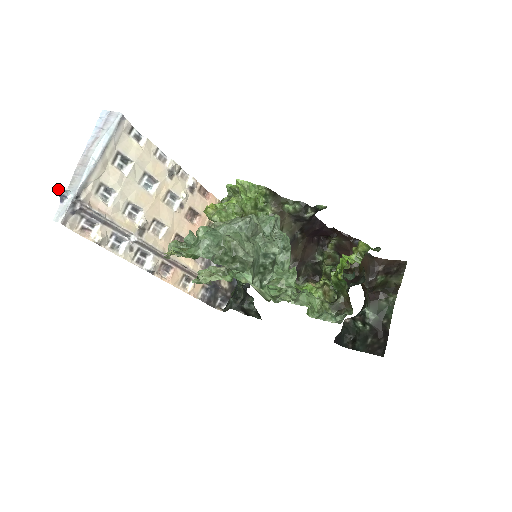
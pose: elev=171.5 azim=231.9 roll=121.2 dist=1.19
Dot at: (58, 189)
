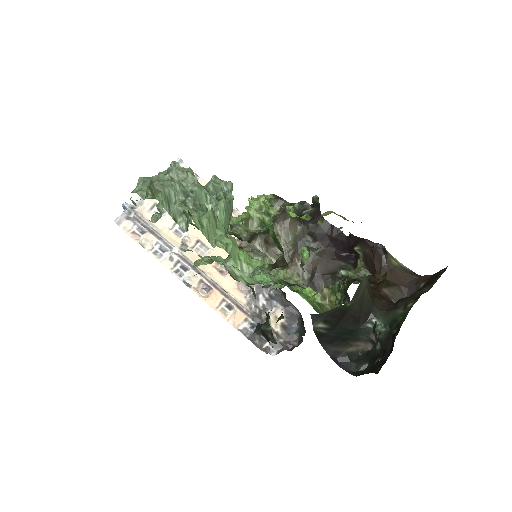
Dot at: (124, 203)
